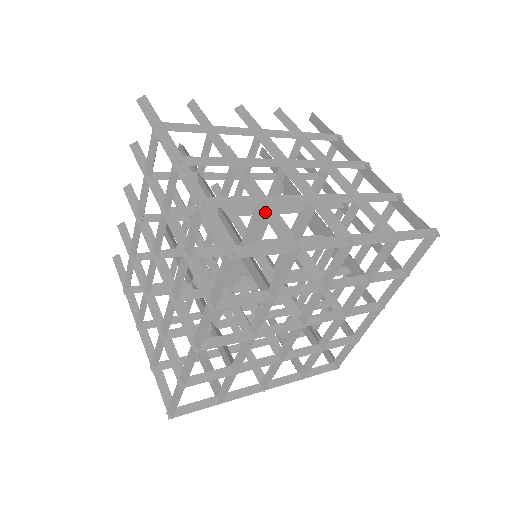
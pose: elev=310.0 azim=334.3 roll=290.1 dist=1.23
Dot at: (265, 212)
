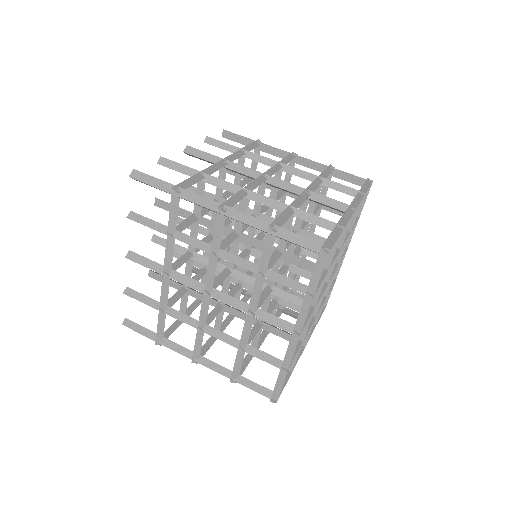
Dot at: (299, 216)
